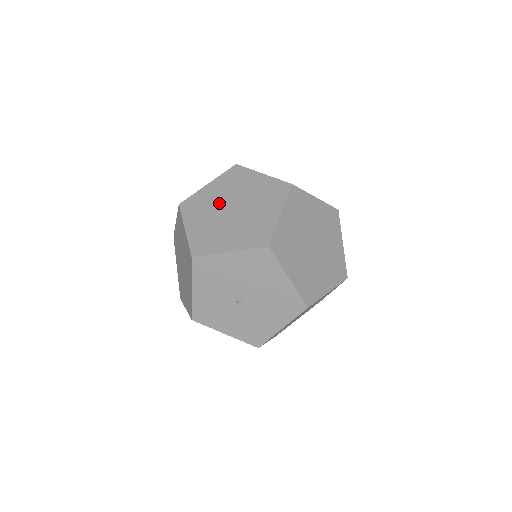
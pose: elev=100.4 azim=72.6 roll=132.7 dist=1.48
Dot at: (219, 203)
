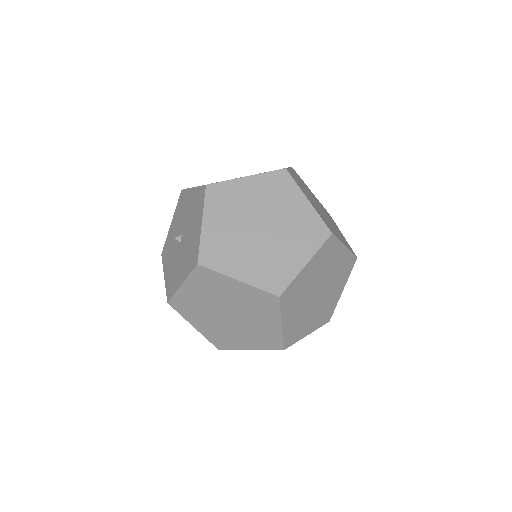
Dot at: occluded
